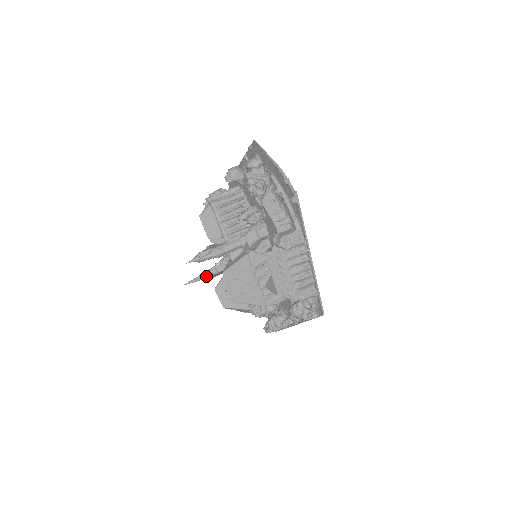
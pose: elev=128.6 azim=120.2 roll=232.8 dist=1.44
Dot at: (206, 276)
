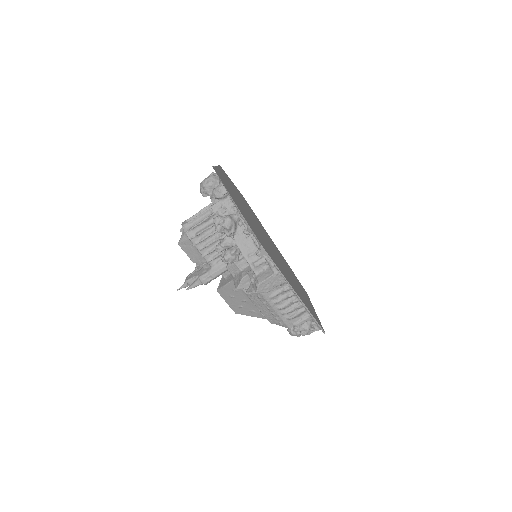
Dot at: occluded
